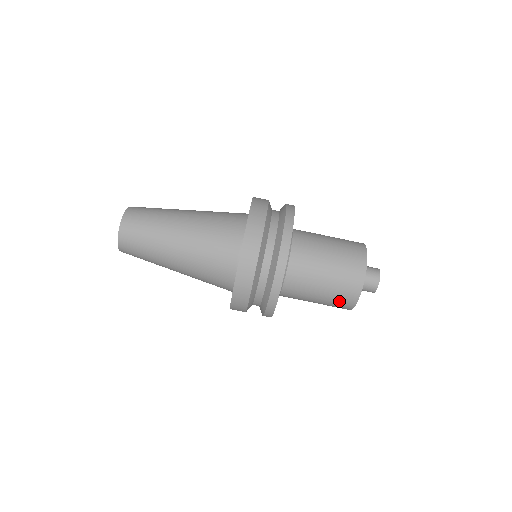
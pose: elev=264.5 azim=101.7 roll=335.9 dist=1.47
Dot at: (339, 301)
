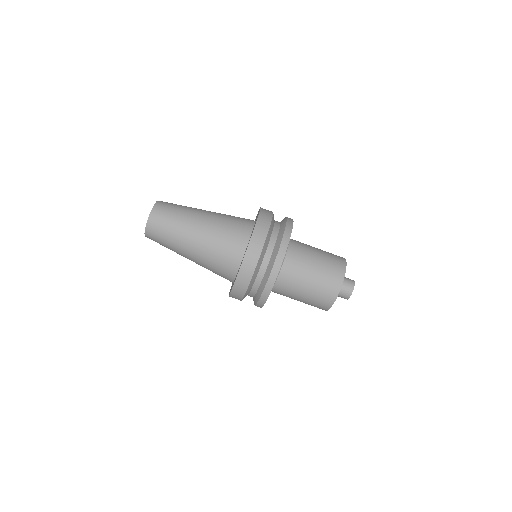
Dot at: (321, 298)
